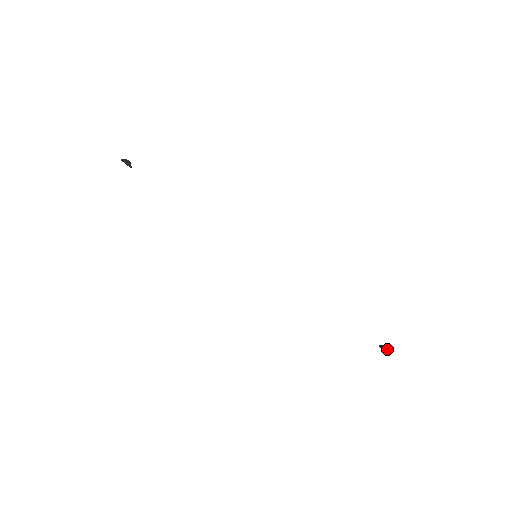
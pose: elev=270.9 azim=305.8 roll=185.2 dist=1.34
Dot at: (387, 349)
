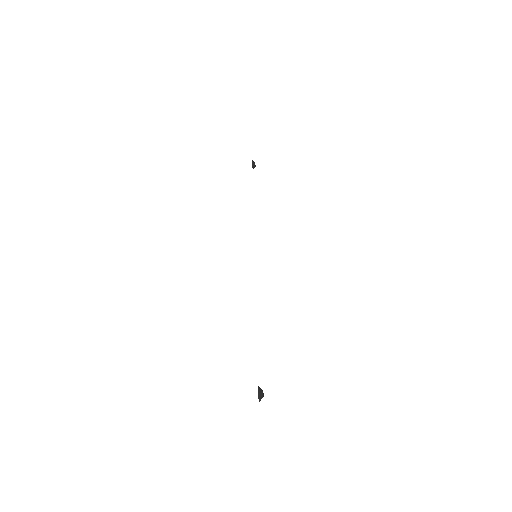
Dot at: (260, 392)
